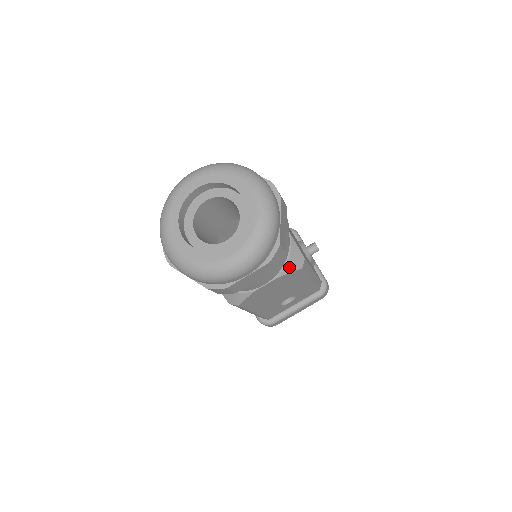
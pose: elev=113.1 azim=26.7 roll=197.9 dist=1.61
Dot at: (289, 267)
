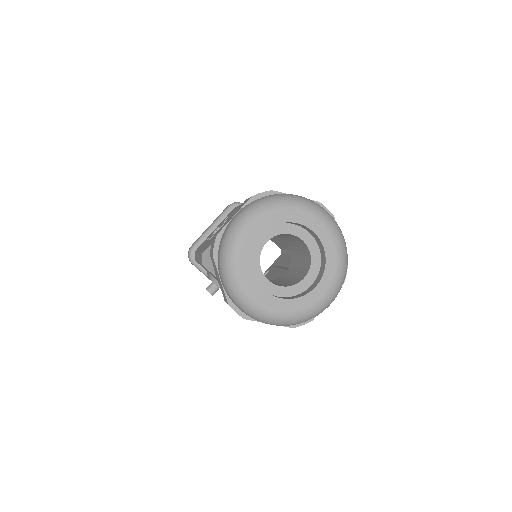
Dot at: occluded
